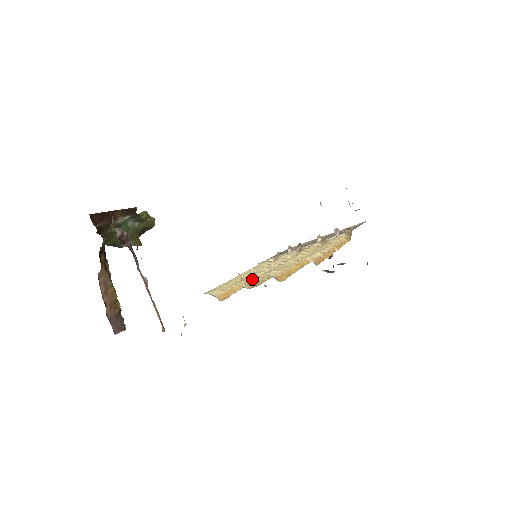
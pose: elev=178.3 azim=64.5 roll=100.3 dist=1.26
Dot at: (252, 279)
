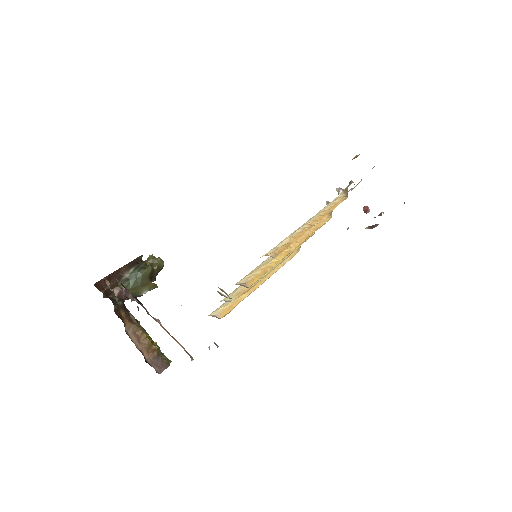
Dot at: (242, 287)
